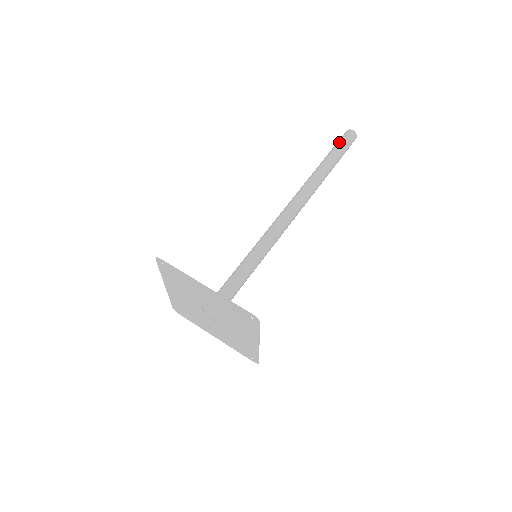
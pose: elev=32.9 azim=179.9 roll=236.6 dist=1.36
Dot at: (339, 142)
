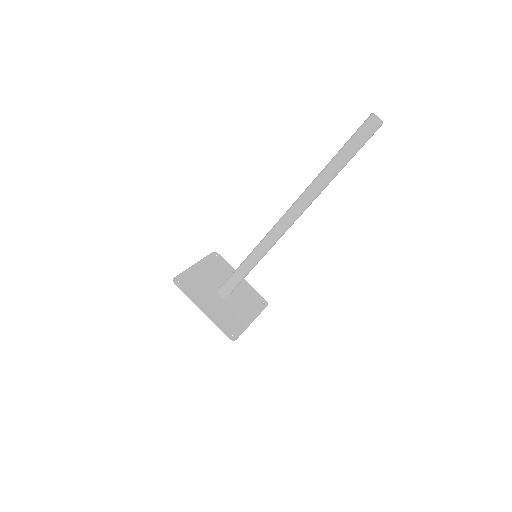
Dot at: (354, 138)
